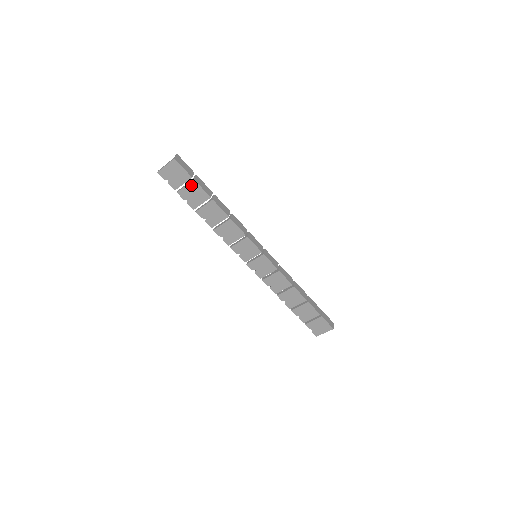
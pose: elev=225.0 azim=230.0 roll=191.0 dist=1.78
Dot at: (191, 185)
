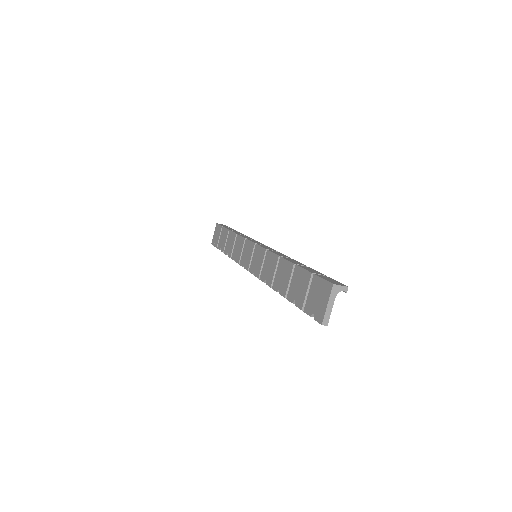
Dot at: (222, 233)
